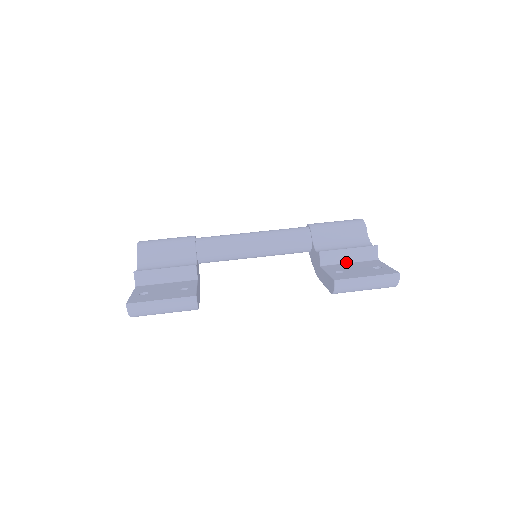
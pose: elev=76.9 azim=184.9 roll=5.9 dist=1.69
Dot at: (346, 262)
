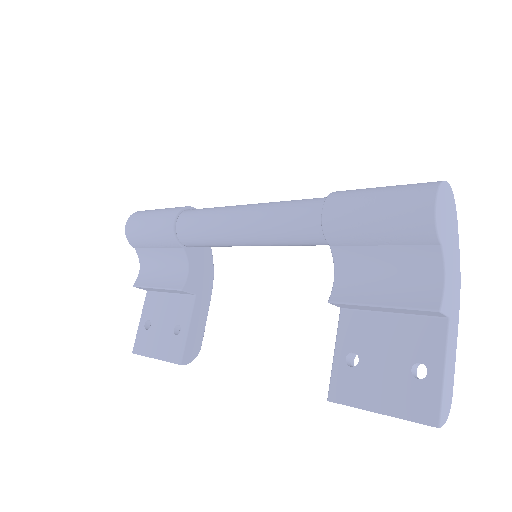
Dot at: (383, 311)
